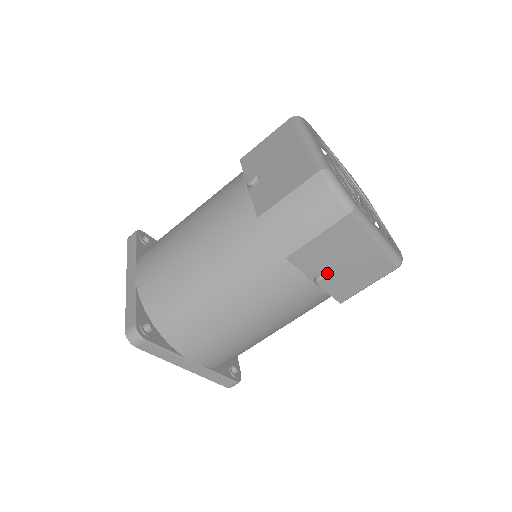
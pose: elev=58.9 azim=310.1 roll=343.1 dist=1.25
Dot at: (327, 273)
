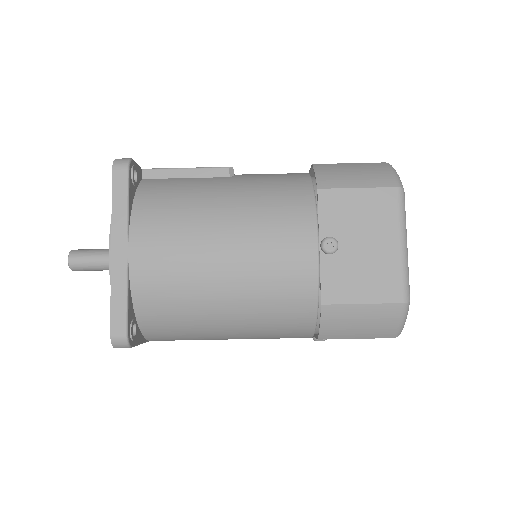
Dot at: occluded
